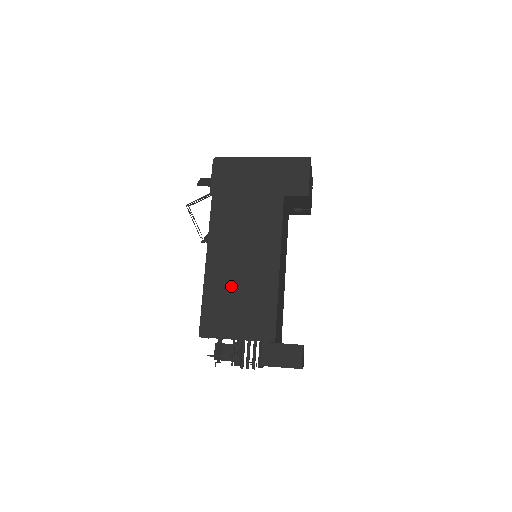
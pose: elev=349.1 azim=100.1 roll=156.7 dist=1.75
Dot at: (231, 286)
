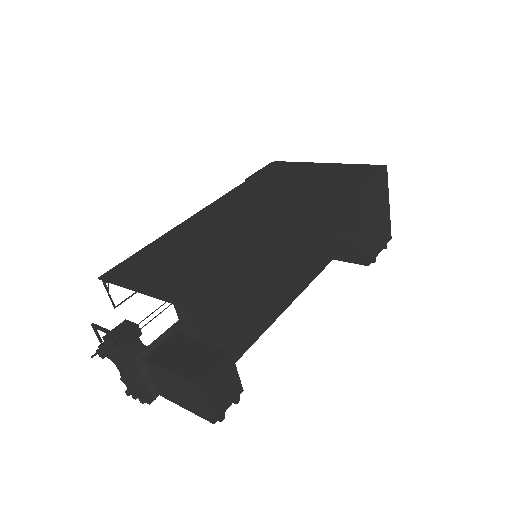
Dot at: (190, 242)
